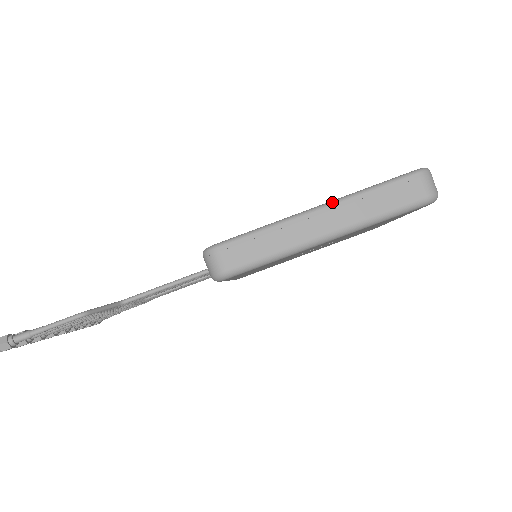
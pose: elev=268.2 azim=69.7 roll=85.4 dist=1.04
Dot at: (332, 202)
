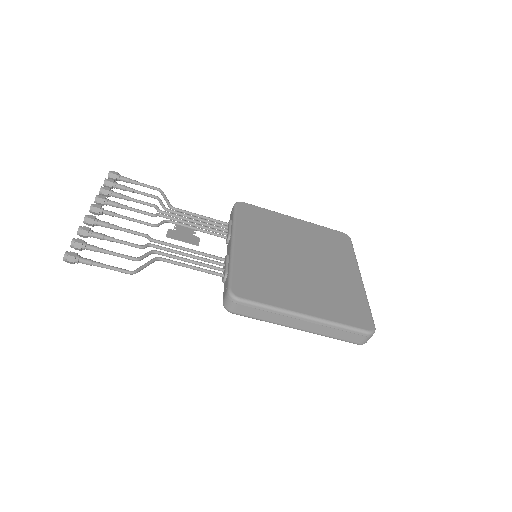
Dot at: (316, 319)
